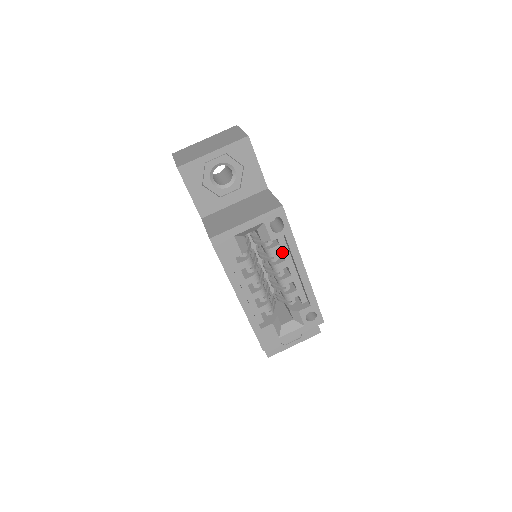
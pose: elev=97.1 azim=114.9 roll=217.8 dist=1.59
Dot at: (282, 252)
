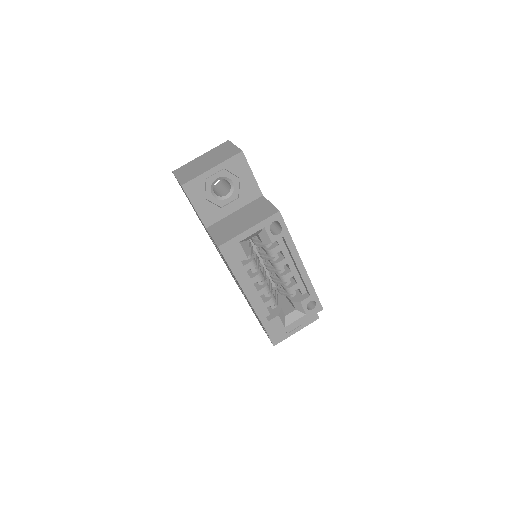
Dot at: (281, 251)
